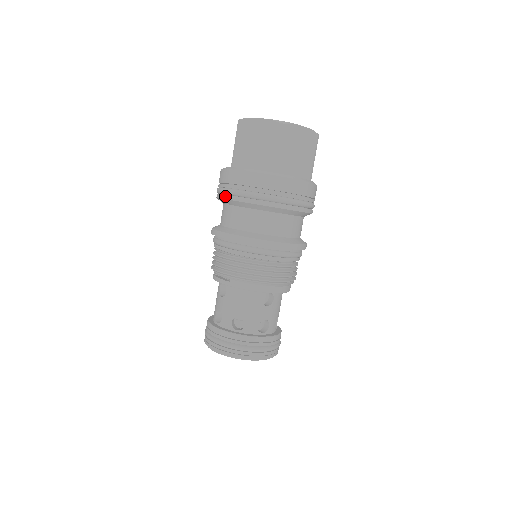
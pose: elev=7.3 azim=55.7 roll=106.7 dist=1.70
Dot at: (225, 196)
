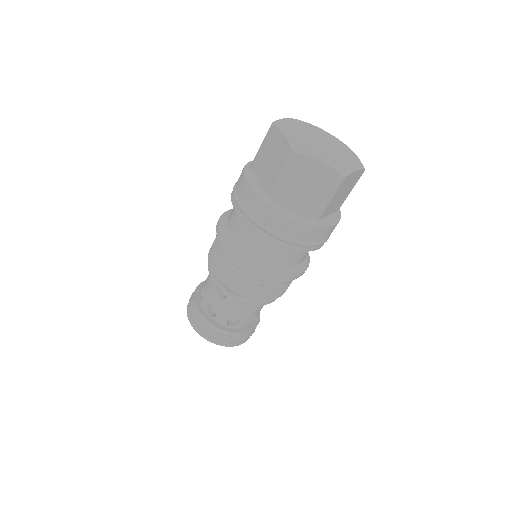
Dot at: (255, 228)
